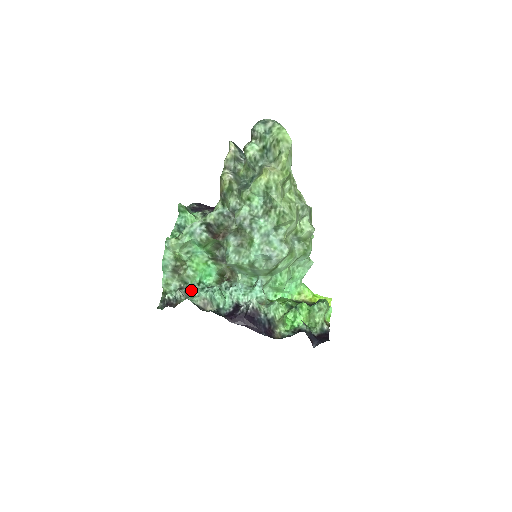
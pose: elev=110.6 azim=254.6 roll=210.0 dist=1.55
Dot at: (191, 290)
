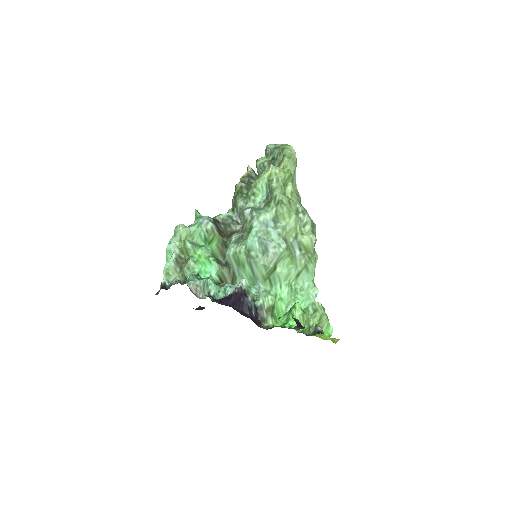
Dot at: occluded
